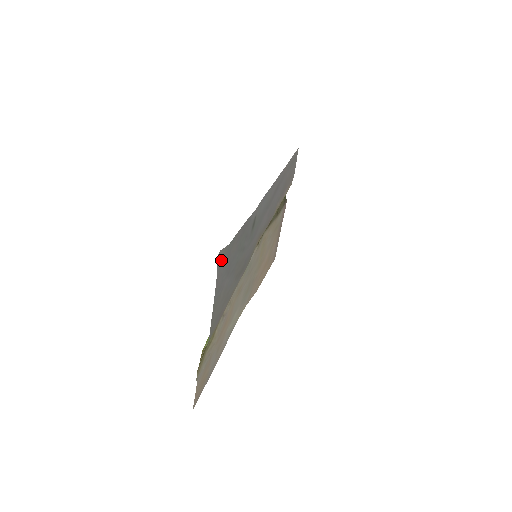
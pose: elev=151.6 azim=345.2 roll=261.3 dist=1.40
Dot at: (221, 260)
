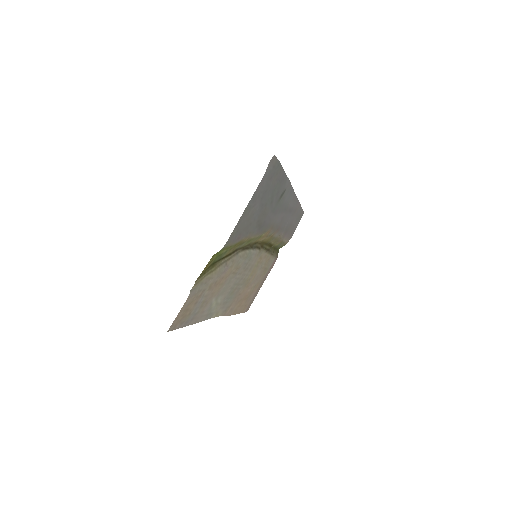
Dot at: (270, 167)
